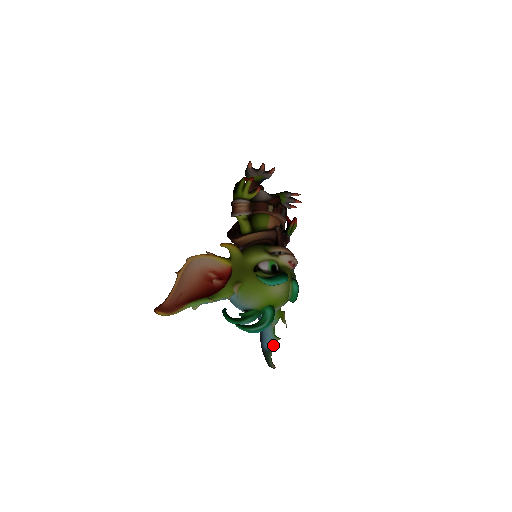
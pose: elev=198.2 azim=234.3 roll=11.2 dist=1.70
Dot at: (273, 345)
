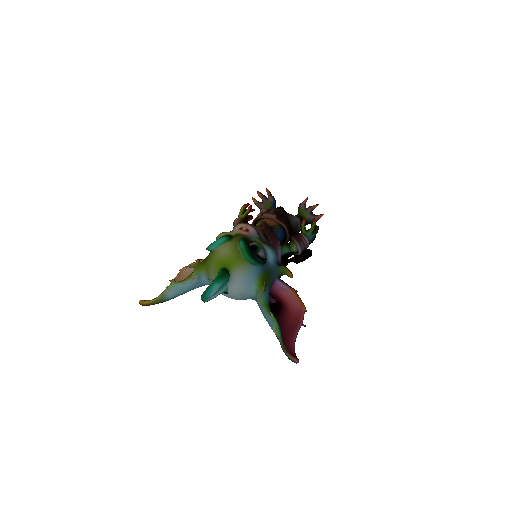
Dot at: (273, 326)
